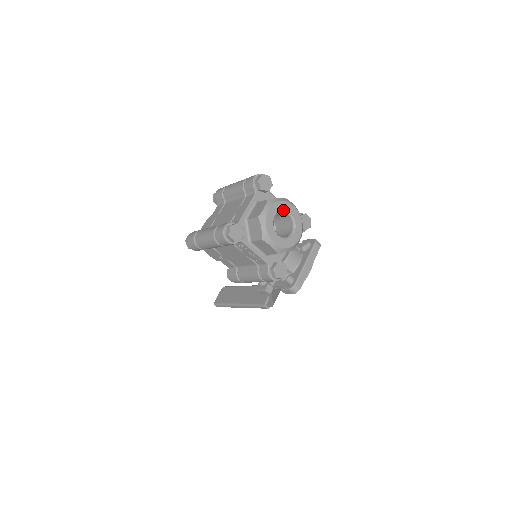
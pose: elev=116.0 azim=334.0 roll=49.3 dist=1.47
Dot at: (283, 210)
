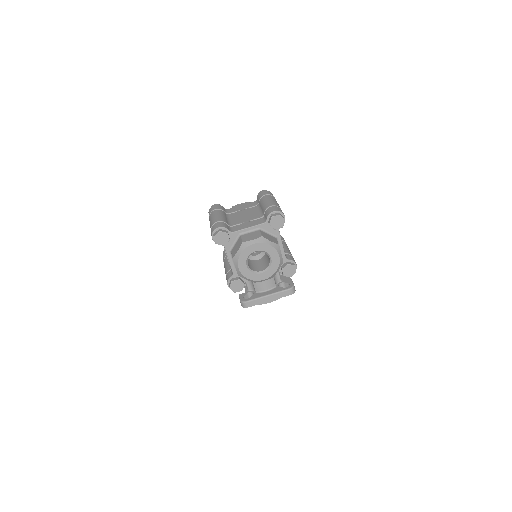
Dot at: (267, 252)
